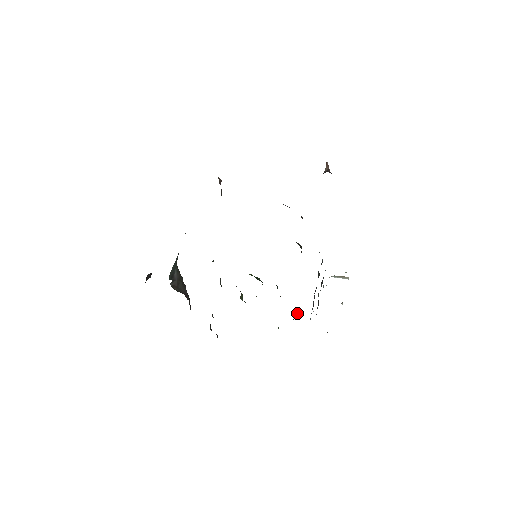
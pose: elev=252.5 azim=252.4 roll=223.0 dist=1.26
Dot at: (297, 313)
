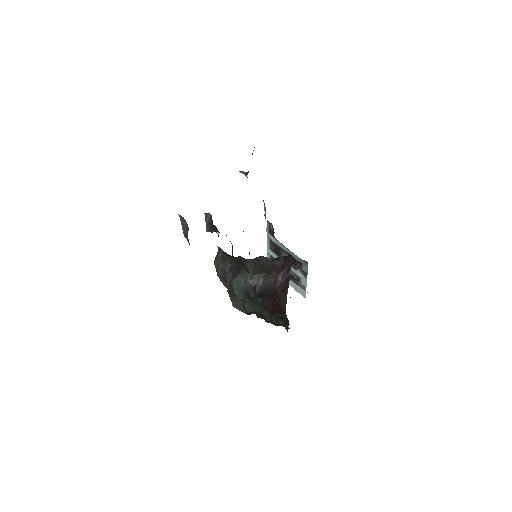
Dot at: occluded
